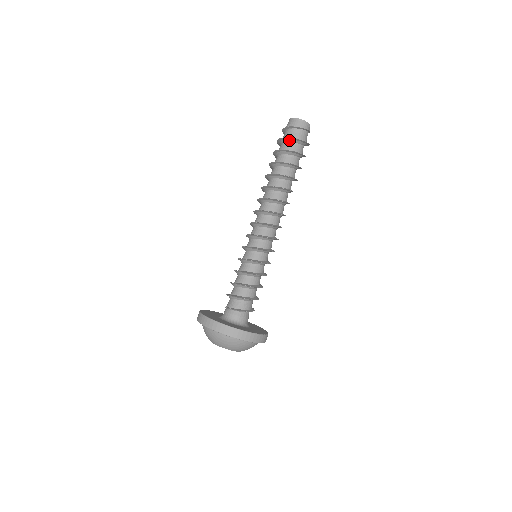
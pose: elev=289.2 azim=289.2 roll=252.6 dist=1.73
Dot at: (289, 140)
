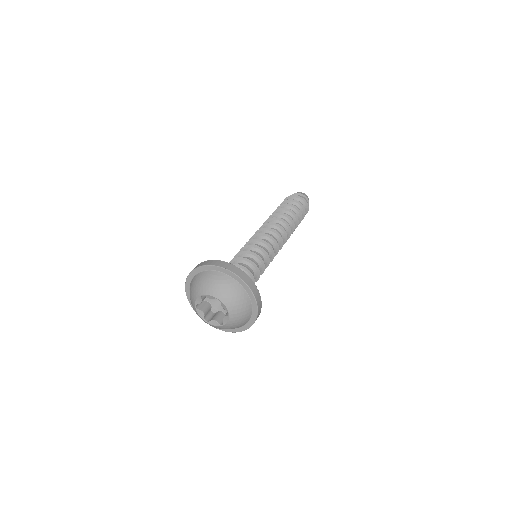
Dot at: (292, 198)
